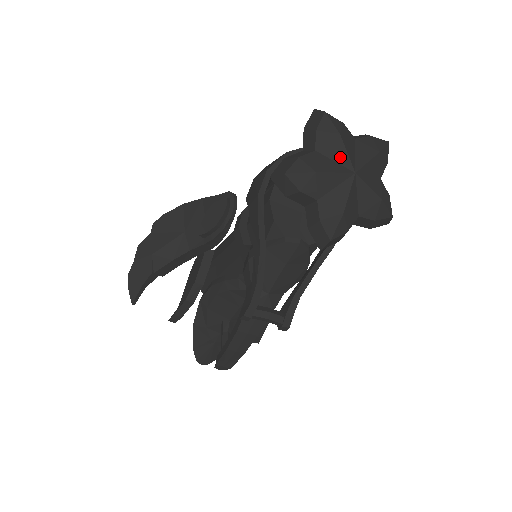
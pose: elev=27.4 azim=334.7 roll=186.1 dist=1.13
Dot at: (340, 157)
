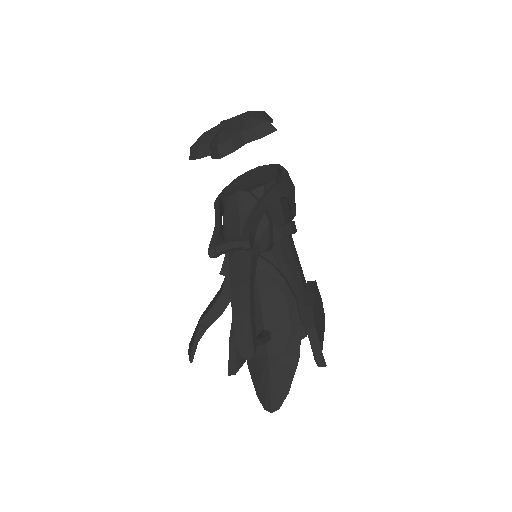
Dot at: occluded
